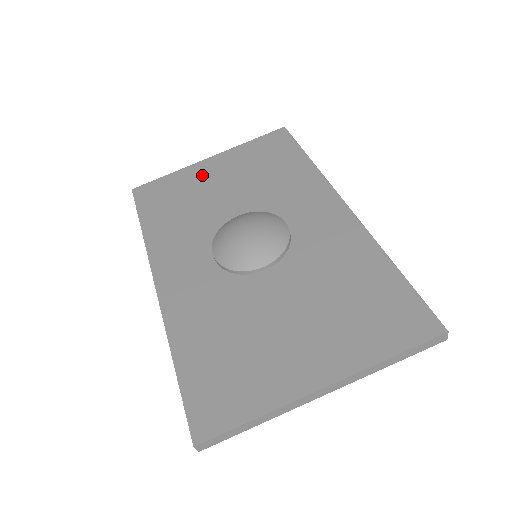
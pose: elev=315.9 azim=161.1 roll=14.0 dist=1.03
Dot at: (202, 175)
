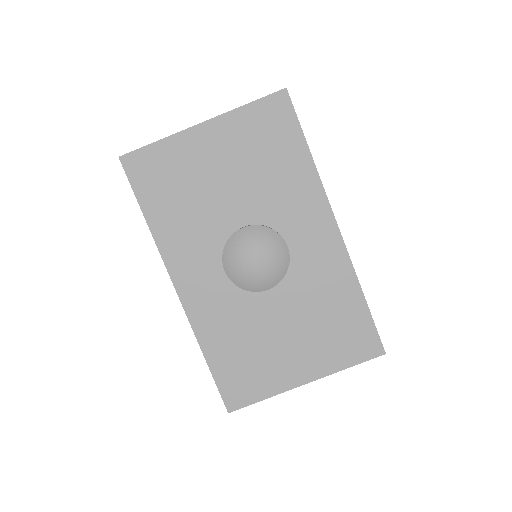
Dot at: (198, 153)
